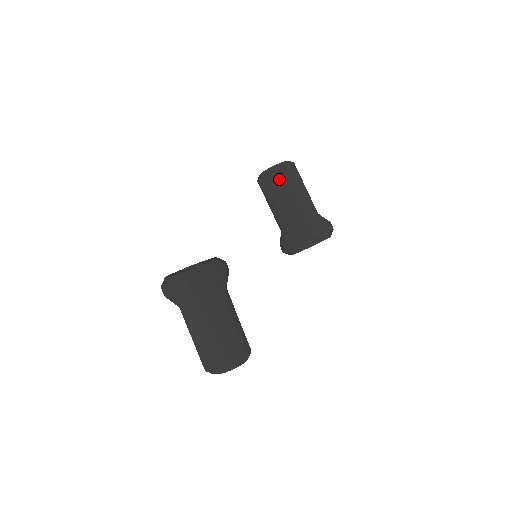
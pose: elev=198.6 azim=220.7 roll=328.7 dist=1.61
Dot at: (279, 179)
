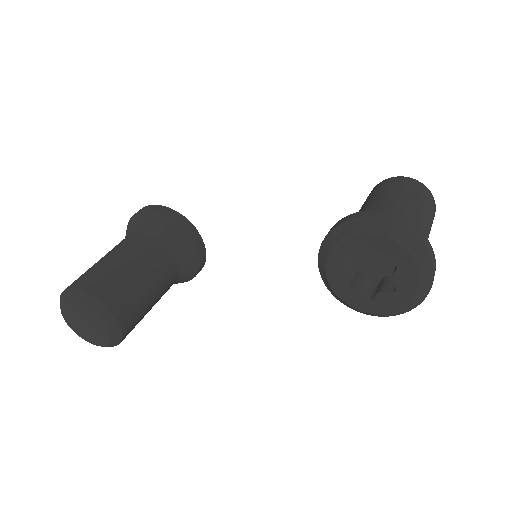
Dot at: (371, 193)
